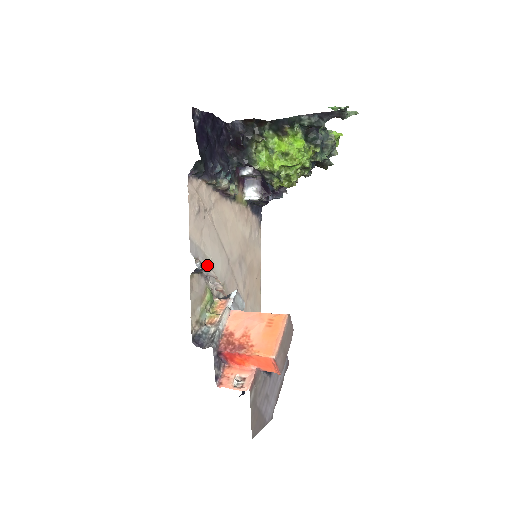
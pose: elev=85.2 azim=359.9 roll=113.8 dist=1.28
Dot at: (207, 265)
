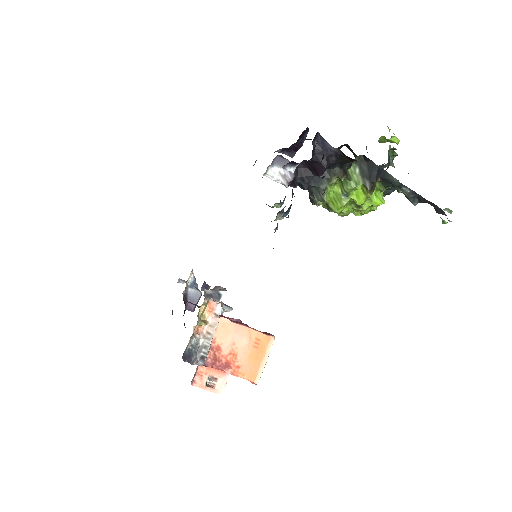
Dot at: (230, 310)
